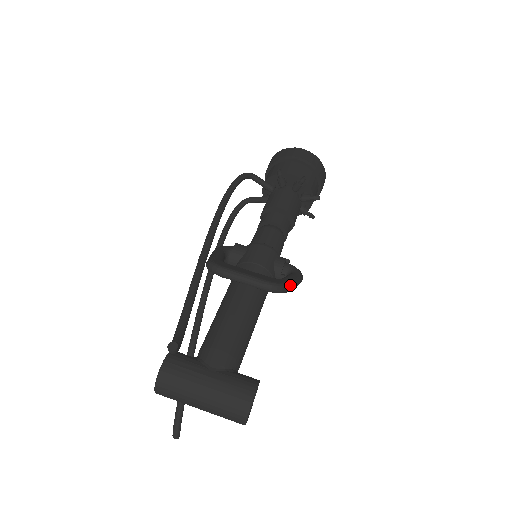
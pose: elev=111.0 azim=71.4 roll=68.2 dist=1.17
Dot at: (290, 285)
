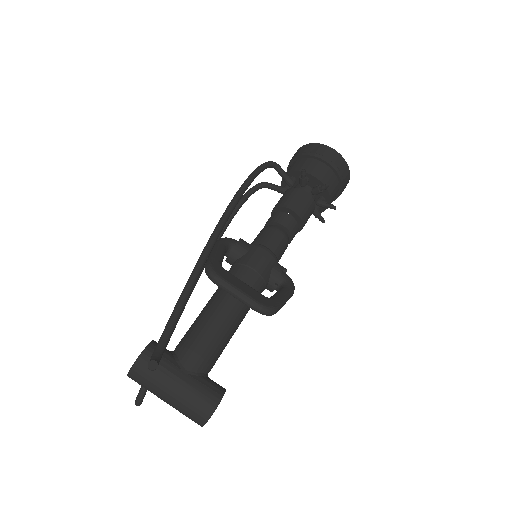
Dot at: (279, 307)
